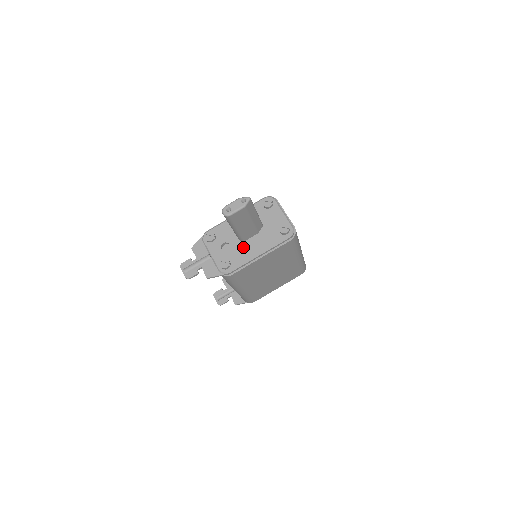
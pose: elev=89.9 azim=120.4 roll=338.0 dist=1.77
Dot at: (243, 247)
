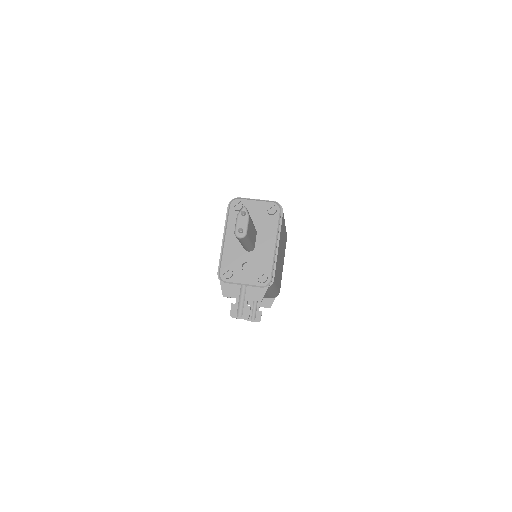
Dot at: (259, 253)
